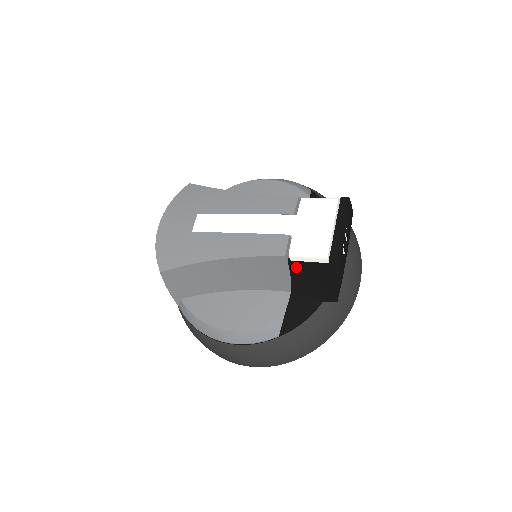
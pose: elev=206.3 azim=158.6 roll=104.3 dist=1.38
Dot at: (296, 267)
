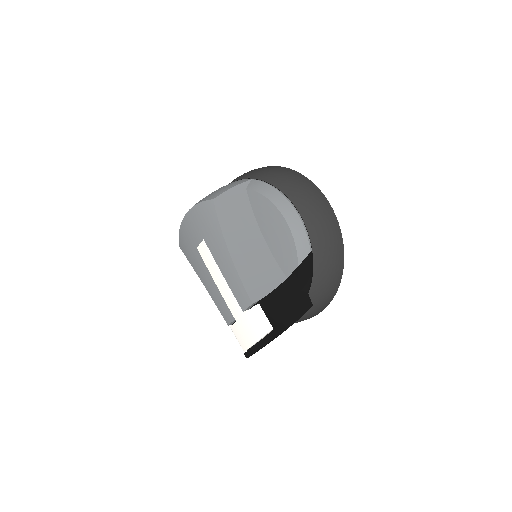
Dot at: occluded
